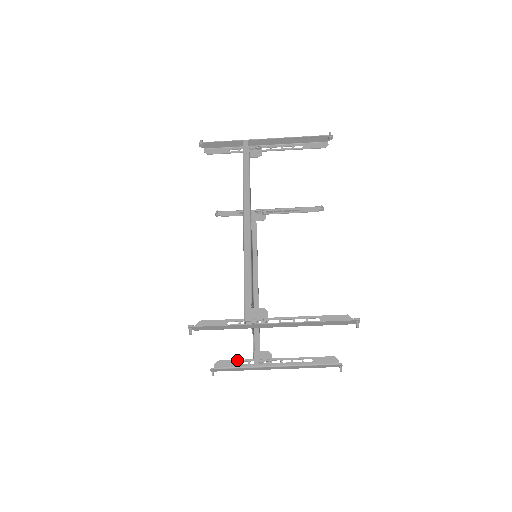
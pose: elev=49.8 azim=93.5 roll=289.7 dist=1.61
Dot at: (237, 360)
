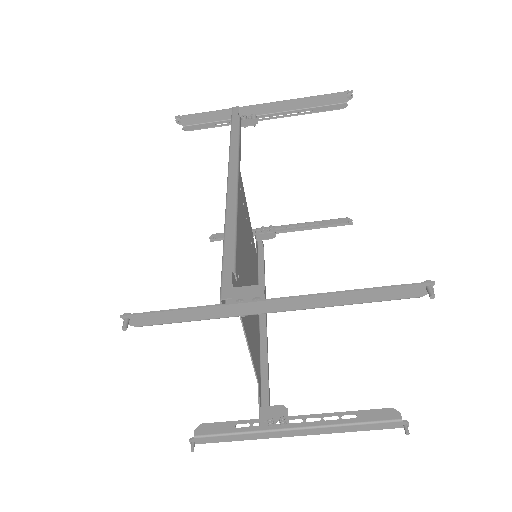
Dot at: (232, 421)
